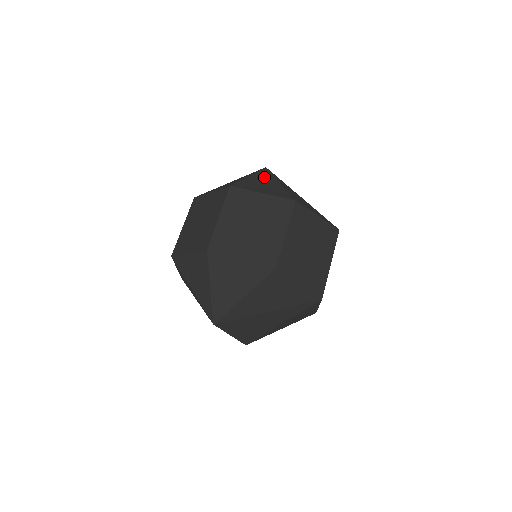
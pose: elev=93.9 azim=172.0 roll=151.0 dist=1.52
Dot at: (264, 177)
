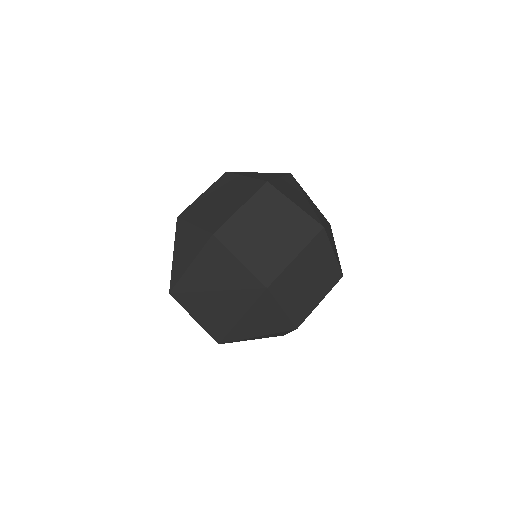
Dot at: (272, 174)
